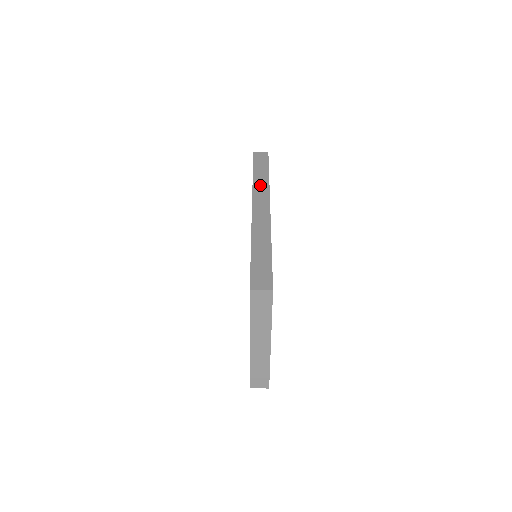
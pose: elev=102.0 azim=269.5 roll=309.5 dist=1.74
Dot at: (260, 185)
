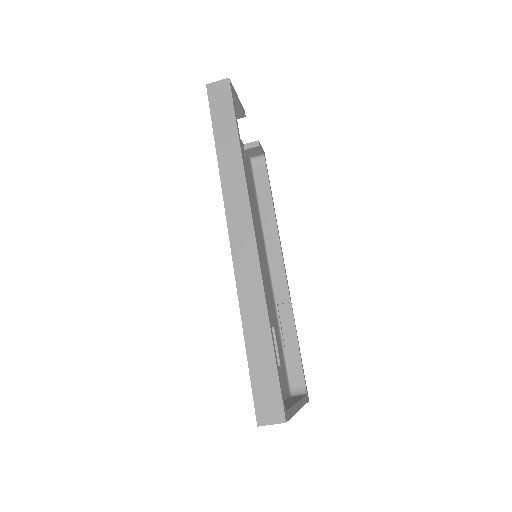
Dot at: (231, 180)
